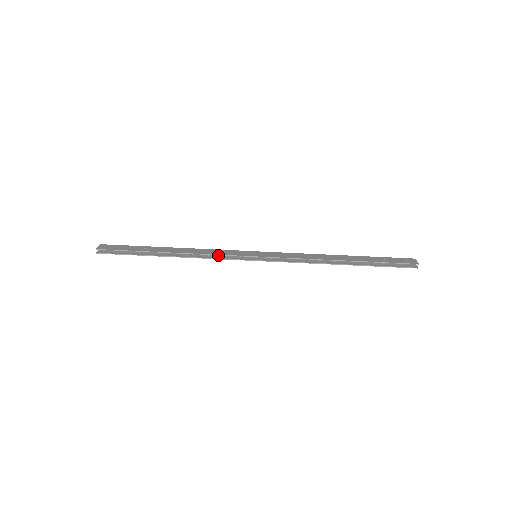
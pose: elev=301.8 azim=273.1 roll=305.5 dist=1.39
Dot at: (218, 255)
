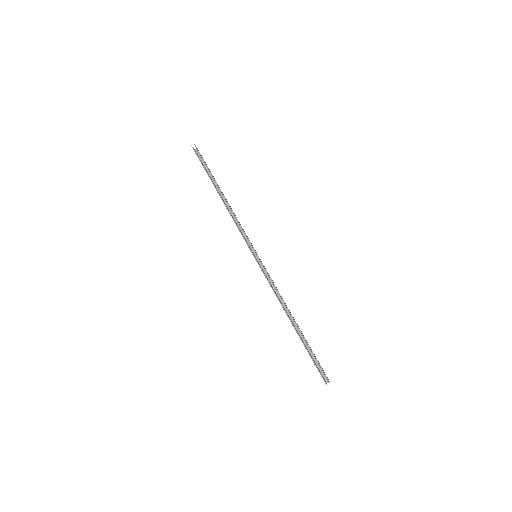
Dot at: (240, 229)
